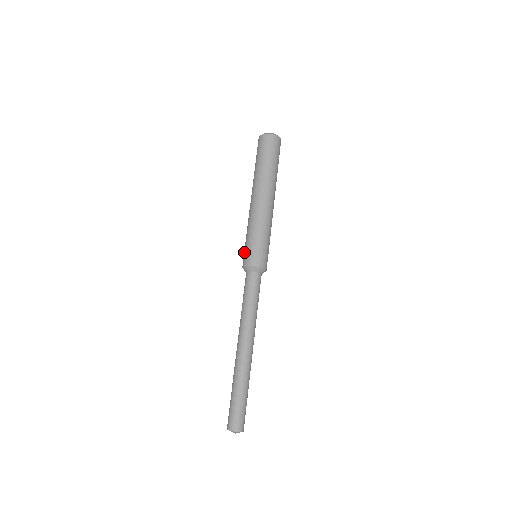
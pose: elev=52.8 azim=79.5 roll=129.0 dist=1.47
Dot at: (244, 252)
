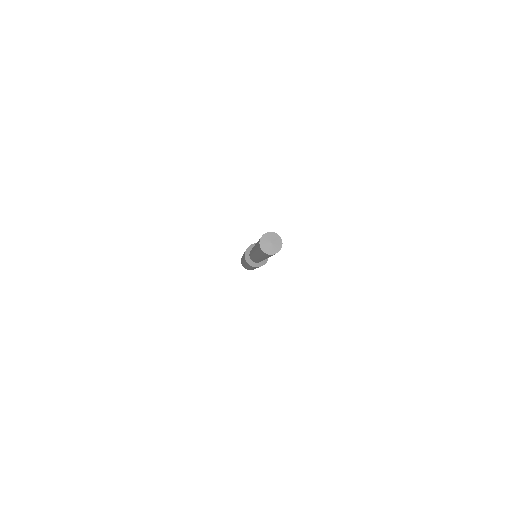
Dot at: occluded
